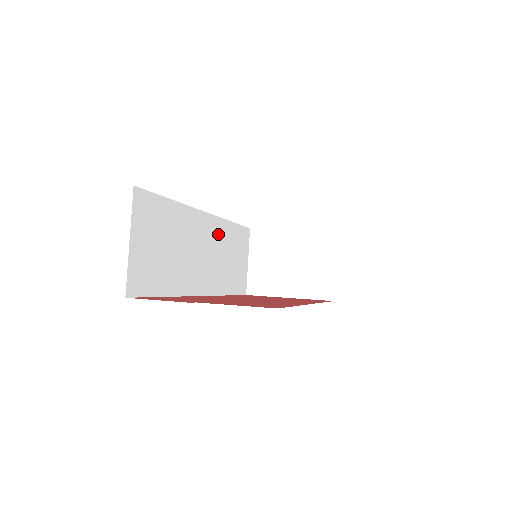
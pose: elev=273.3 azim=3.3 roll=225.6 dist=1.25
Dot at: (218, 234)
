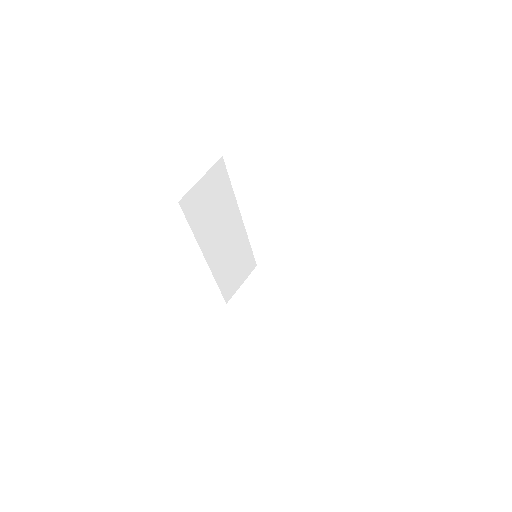
Dot at: (239, 240)
